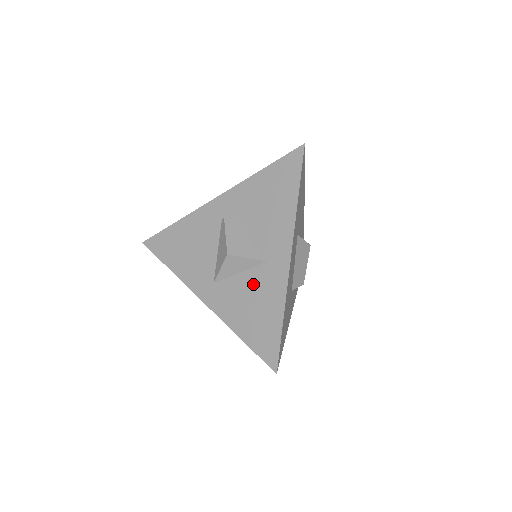
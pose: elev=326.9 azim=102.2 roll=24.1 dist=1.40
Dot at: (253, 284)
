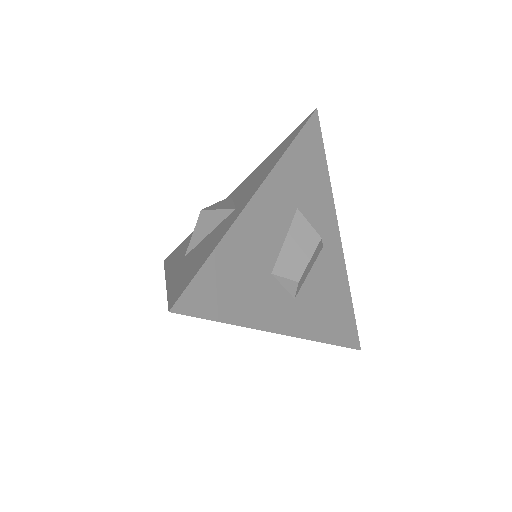
Dot at: (212, 236)
